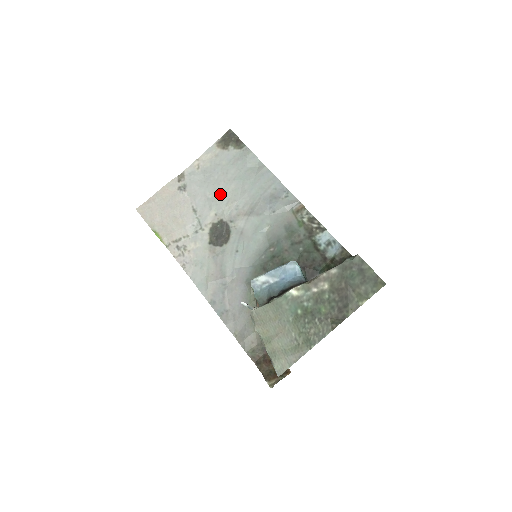
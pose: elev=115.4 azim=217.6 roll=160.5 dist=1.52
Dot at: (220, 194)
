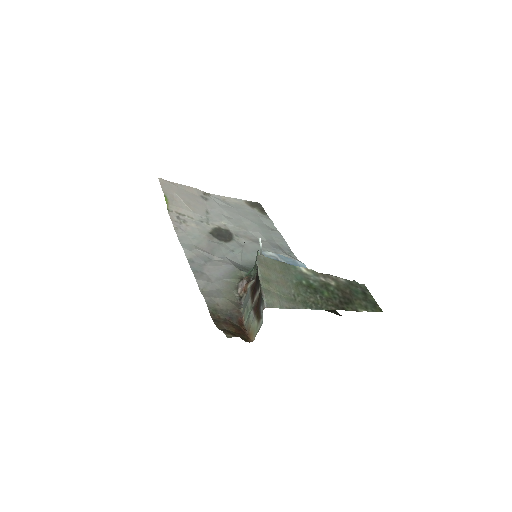
Dot at: (236, 219)
